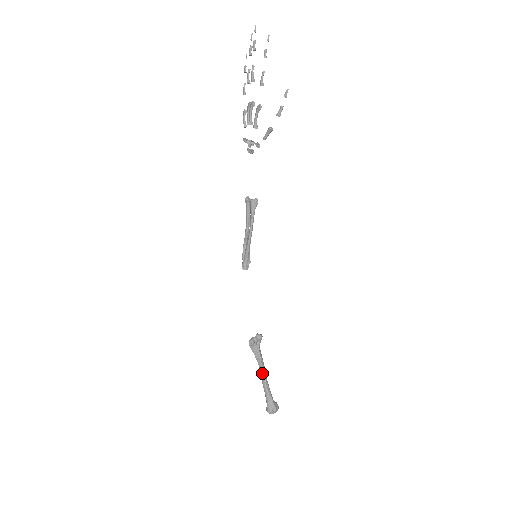
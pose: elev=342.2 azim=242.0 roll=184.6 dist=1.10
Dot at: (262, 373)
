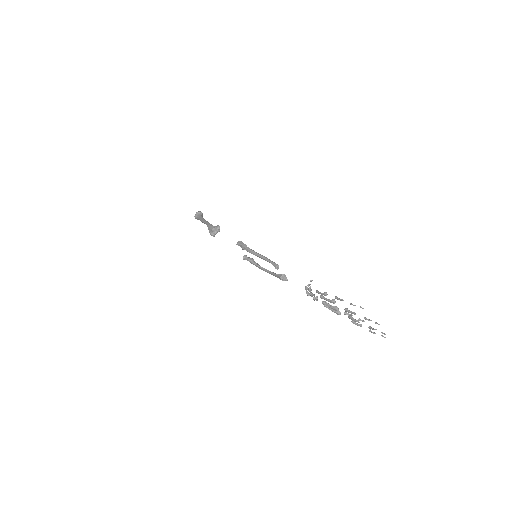
Dot at: occluded
